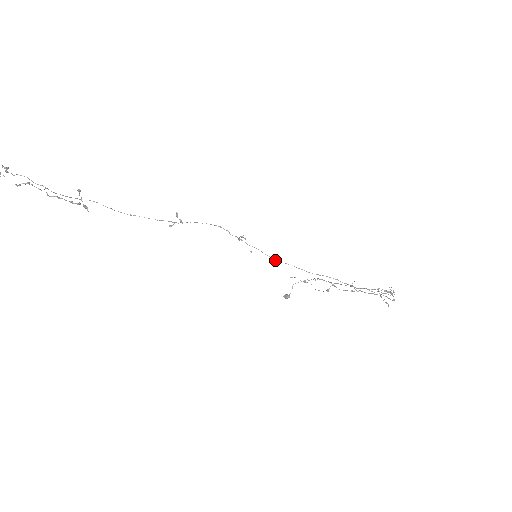
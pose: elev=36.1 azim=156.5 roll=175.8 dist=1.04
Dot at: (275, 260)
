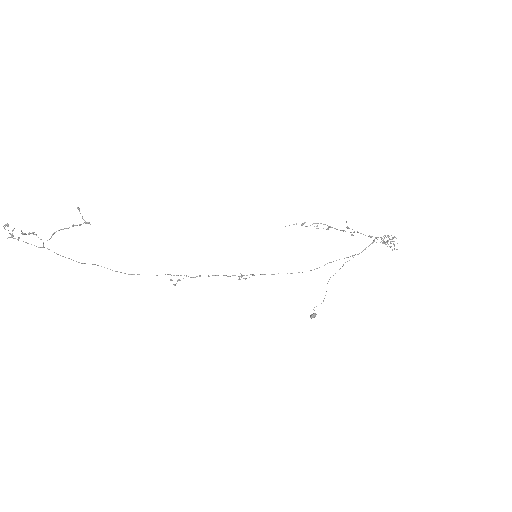
Dot at: occluded
